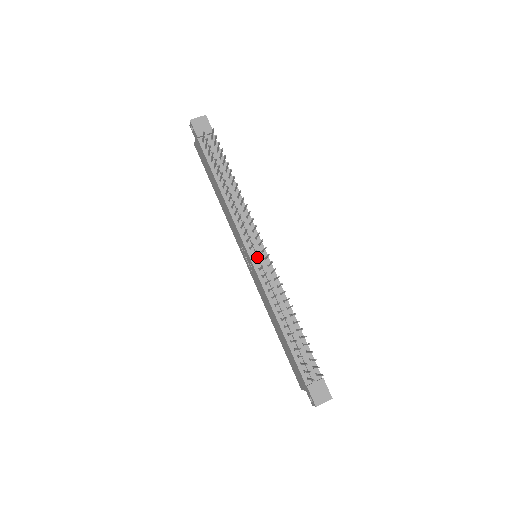
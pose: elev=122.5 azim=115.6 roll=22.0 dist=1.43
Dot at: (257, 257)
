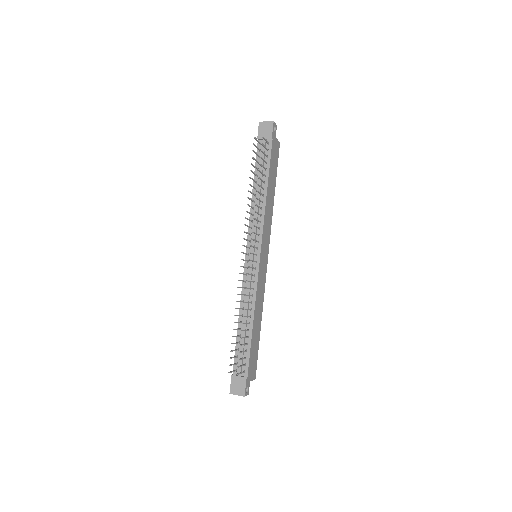
Dot at: (251, 257)
